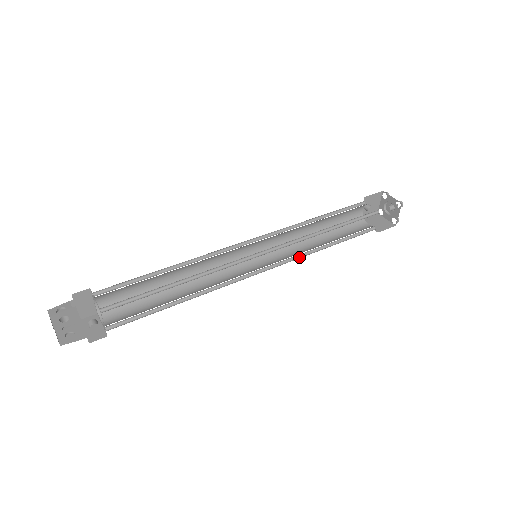
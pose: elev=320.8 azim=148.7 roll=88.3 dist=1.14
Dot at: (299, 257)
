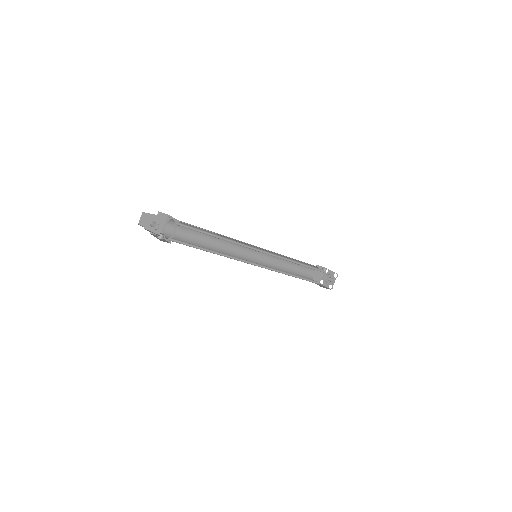
Dot at: (270, 266)
